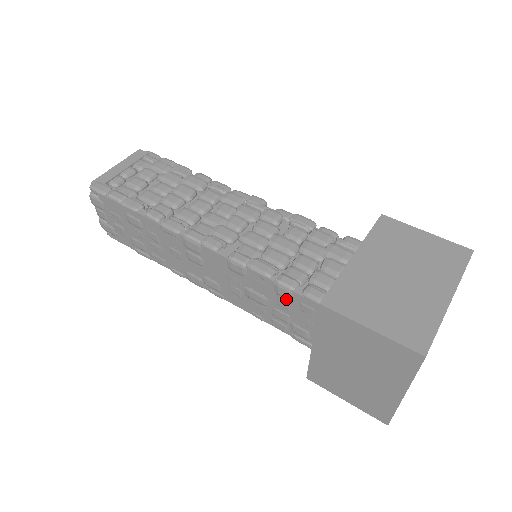
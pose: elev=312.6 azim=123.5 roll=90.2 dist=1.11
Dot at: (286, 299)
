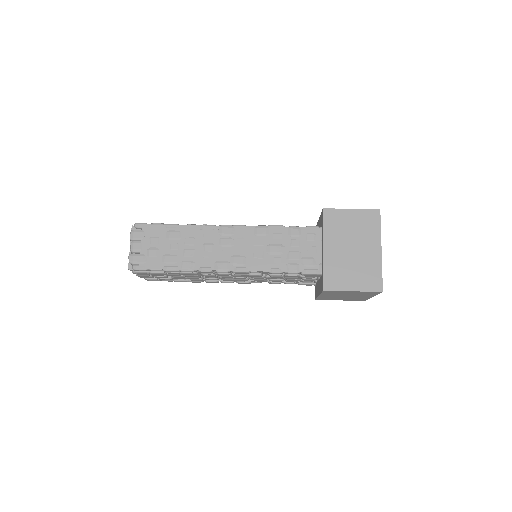
Dot at: (297, 237)
